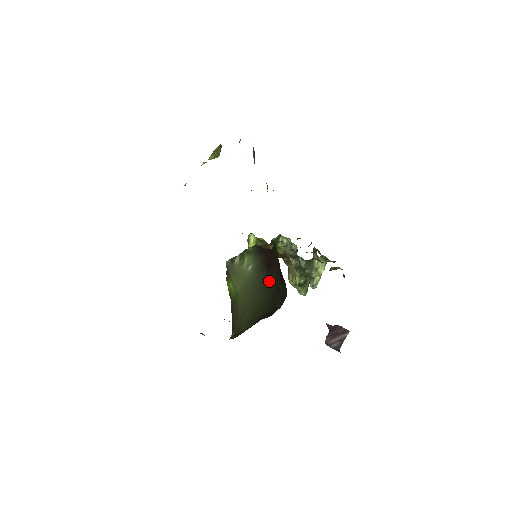
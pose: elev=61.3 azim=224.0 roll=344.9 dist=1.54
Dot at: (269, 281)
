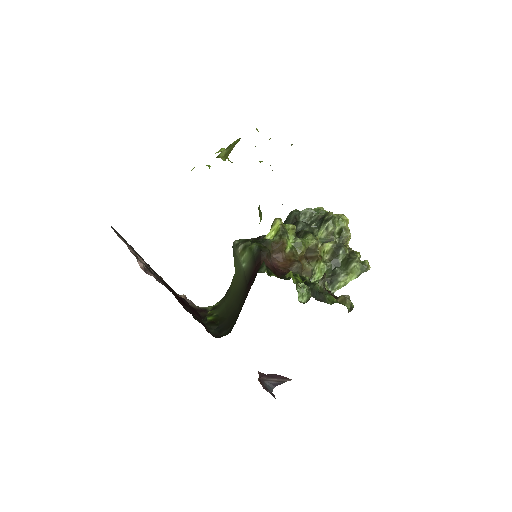
Dot at: (243, 296)
